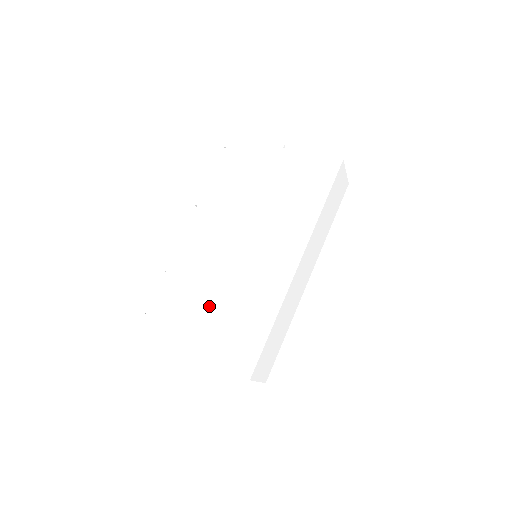
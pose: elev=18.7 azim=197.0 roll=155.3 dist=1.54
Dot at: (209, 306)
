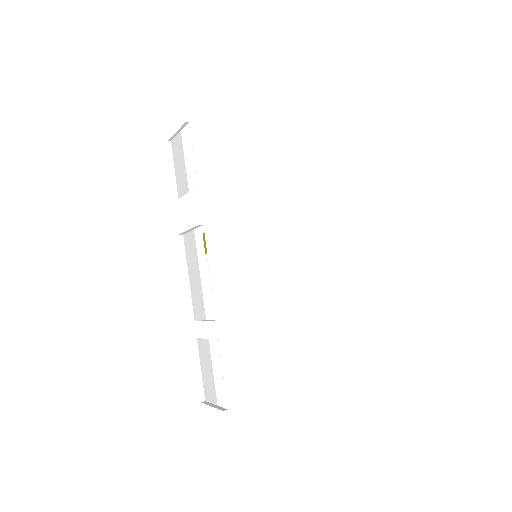
Dot at: (296, 344)
